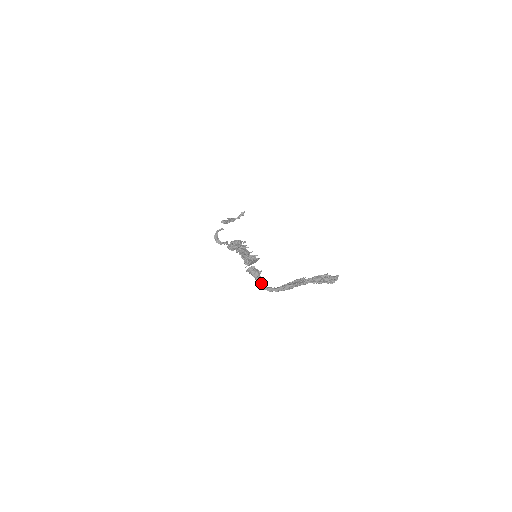
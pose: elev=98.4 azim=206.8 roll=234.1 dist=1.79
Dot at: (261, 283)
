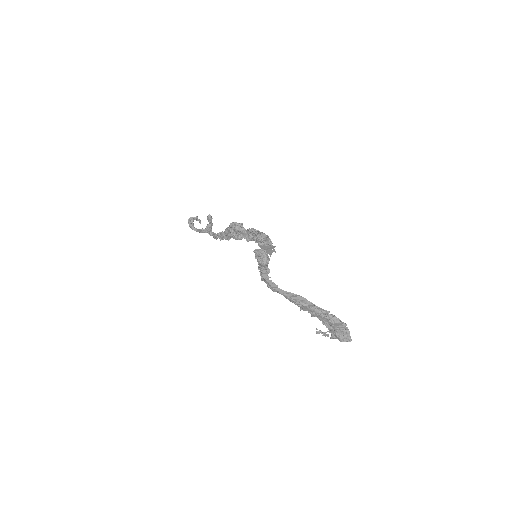
Dot at: (268, 272)
